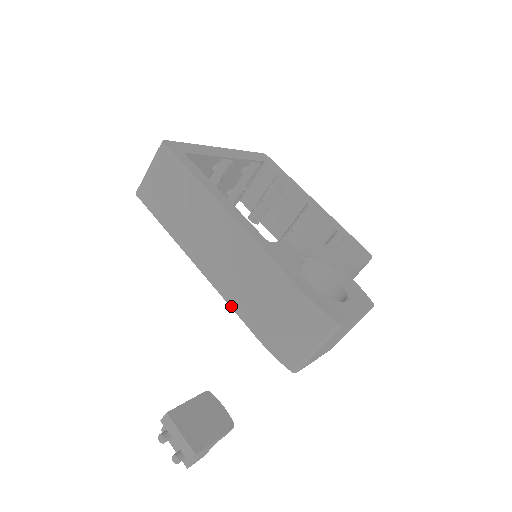
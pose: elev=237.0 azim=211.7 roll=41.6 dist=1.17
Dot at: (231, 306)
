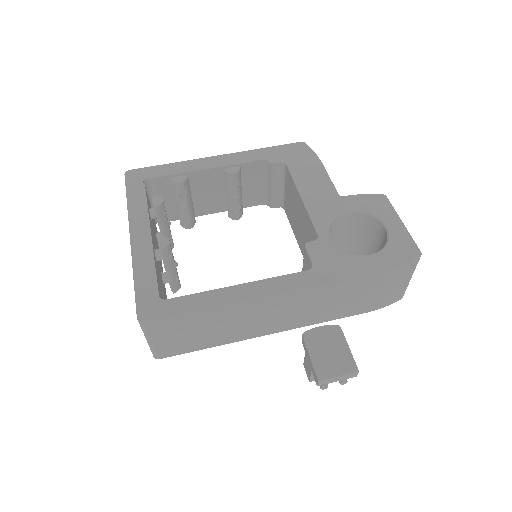
Dot at: occluded
